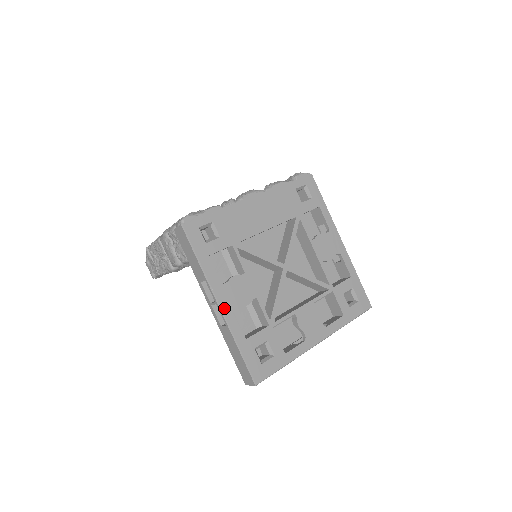
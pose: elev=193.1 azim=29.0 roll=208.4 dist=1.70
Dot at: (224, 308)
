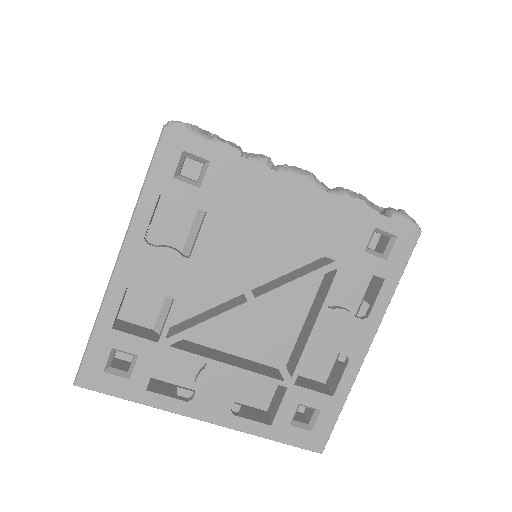
Dot at: (120, 270)
